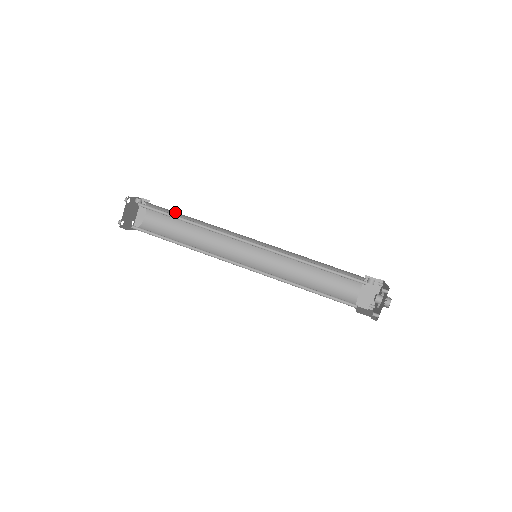
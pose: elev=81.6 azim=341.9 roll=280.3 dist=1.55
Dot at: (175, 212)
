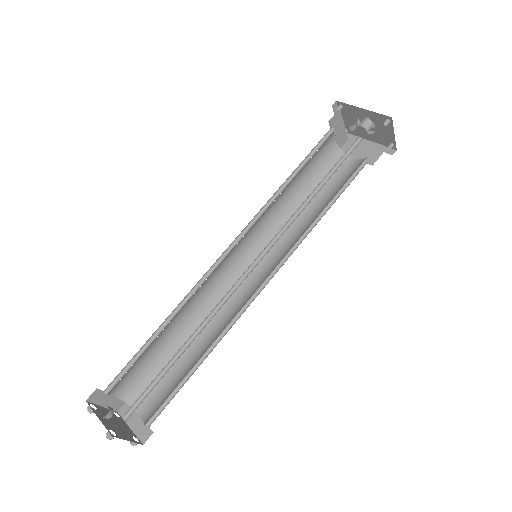
Dot at: occluded
